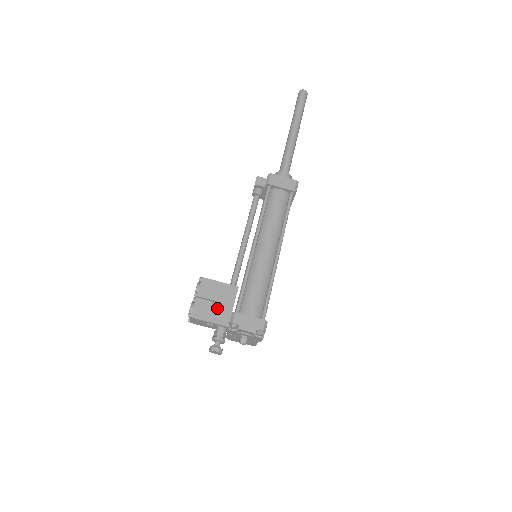
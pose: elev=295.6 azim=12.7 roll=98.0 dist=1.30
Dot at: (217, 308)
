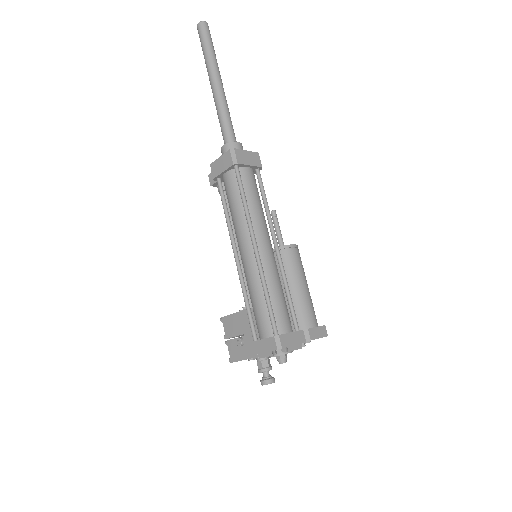
Dot at: (240, 344)
